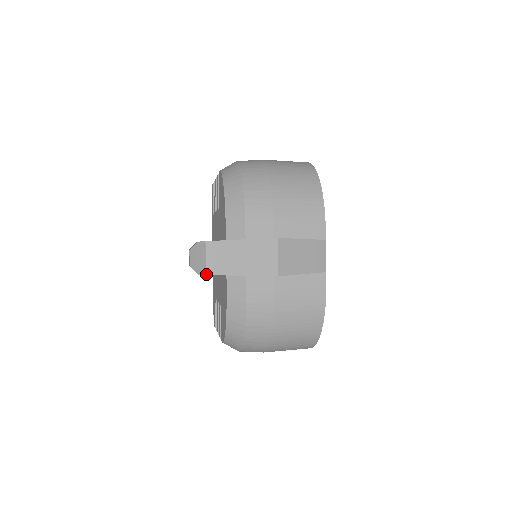
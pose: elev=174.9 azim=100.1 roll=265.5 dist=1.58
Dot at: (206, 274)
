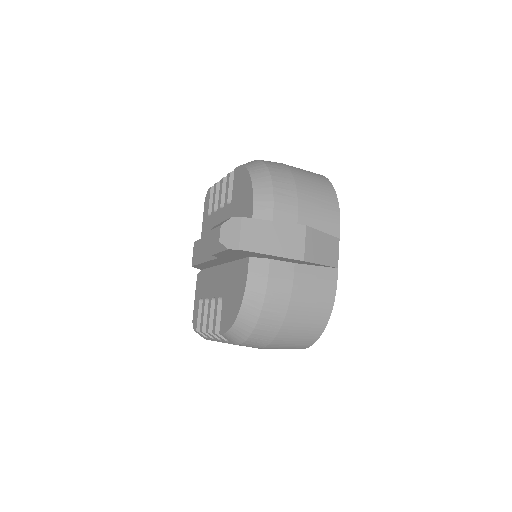
Dot at: (239, 249)
